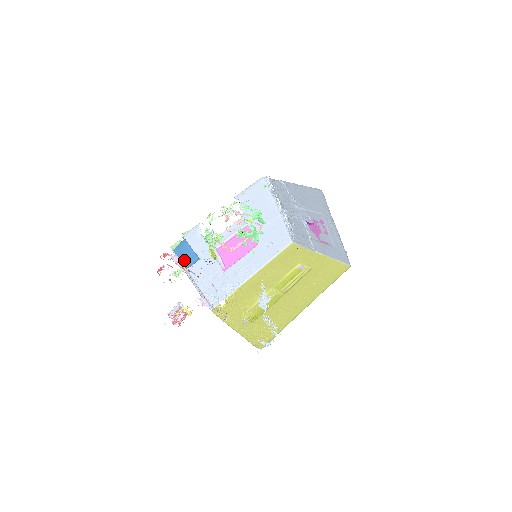
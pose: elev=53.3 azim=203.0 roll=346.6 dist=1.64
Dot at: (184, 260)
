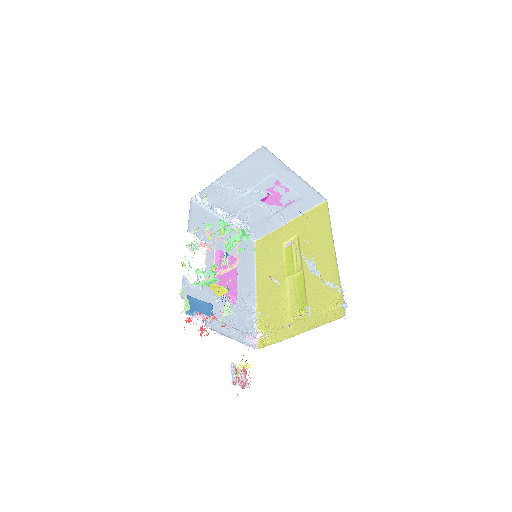
Dot at: occluded
